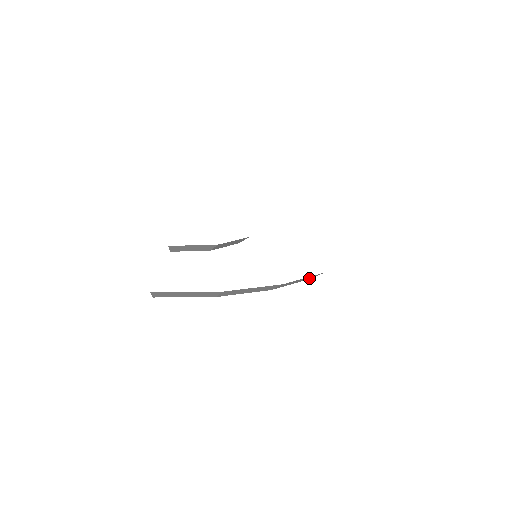
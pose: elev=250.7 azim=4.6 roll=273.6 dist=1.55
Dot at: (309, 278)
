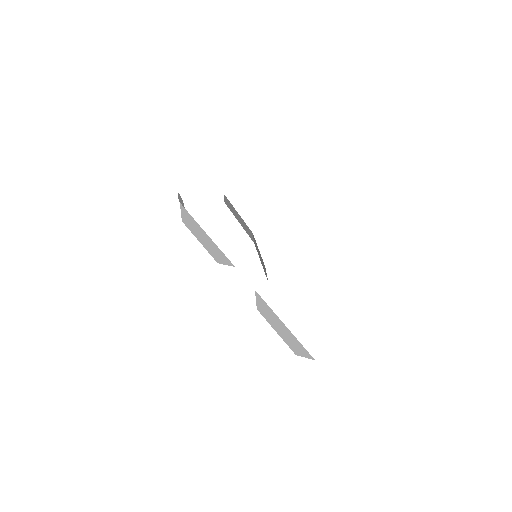
Dot at: occluded
